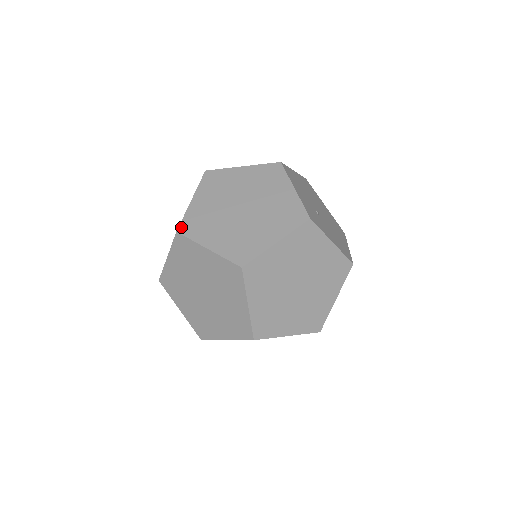
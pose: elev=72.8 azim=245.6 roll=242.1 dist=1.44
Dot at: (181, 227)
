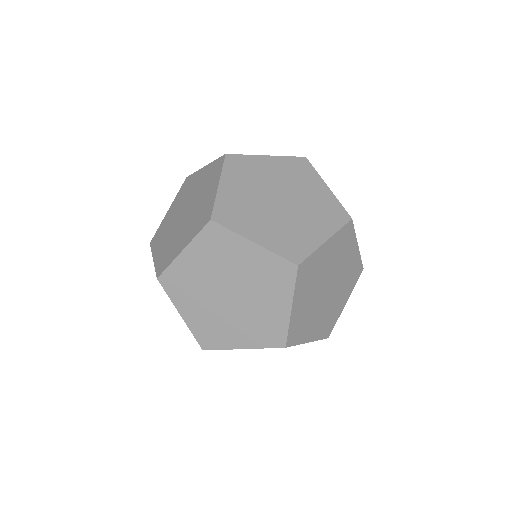
Dot at: (158, 273)
